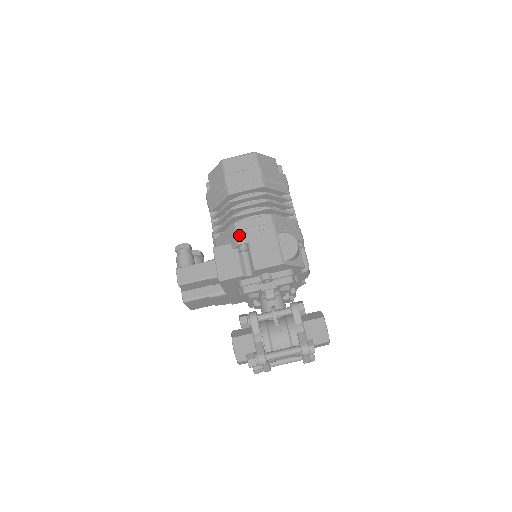
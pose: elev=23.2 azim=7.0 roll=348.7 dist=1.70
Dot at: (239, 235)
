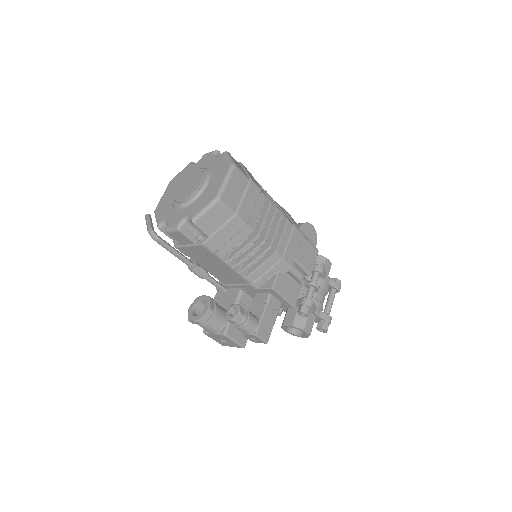
Dot at: (287, 260)
